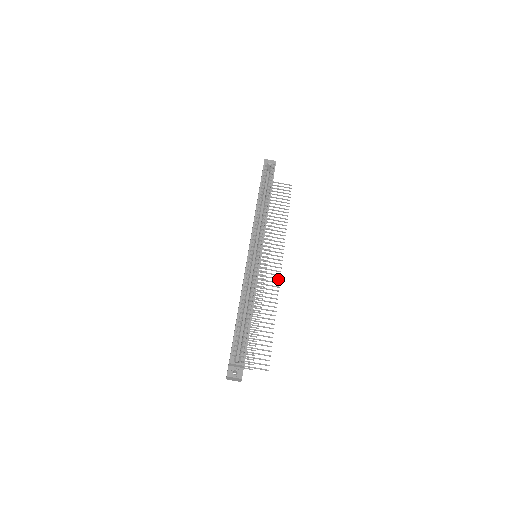
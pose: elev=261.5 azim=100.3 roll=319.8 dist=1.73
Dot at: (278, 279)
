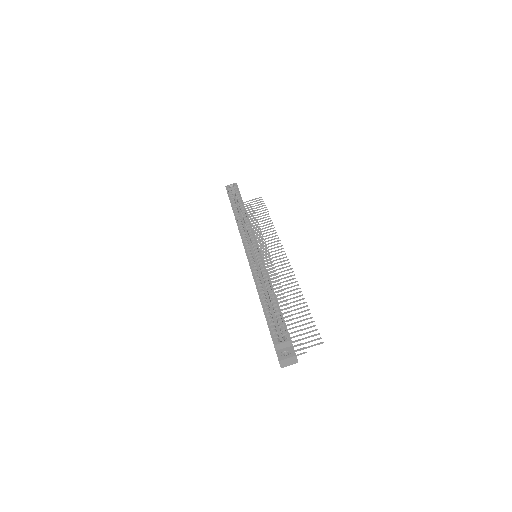
Dot at: (289, 266)
